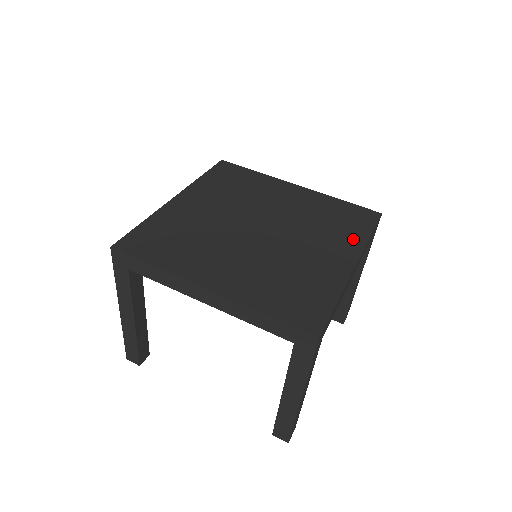
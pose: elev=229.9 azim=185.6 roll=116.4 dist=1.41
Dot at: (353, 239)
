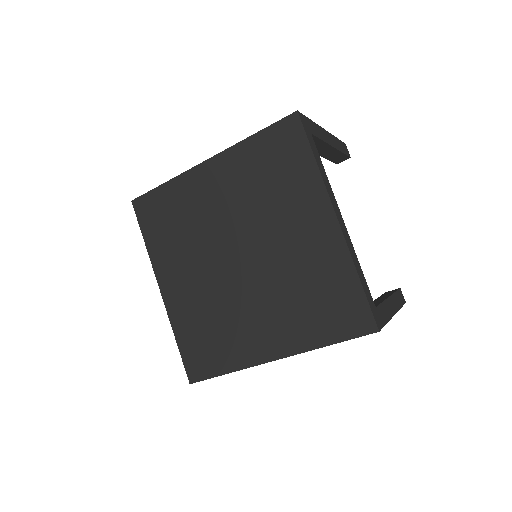
Dot at: (304, 336)
